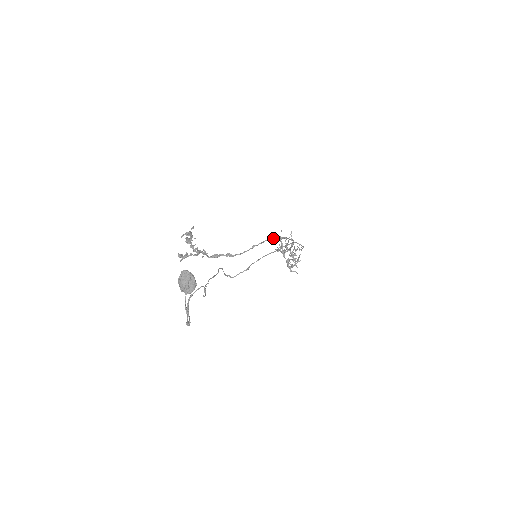
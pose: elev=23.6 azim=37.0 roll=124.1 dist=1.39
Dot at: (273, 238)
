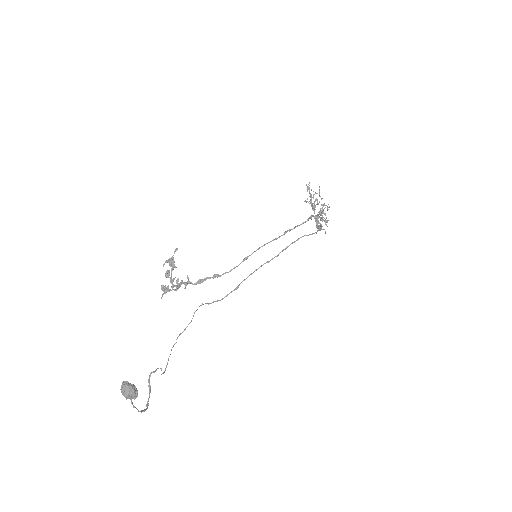
Dot at: (272, 240)
